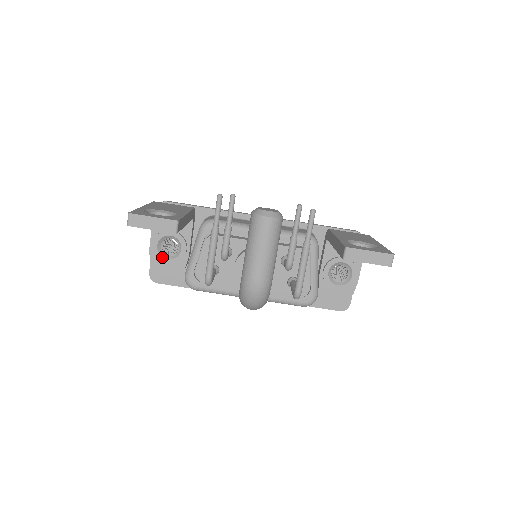
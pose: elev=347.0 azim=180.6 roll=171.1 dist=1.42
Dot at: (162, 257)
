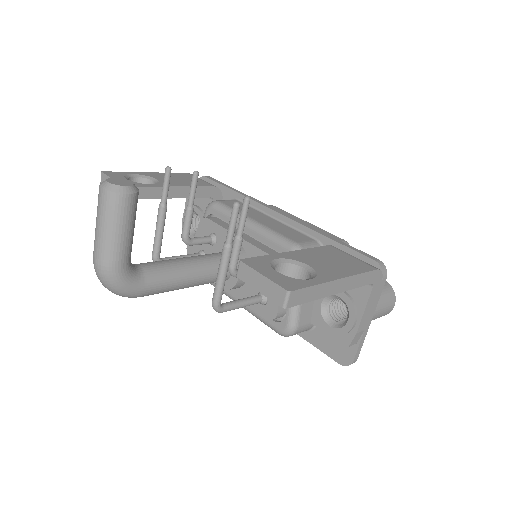
Dot at: occluded
